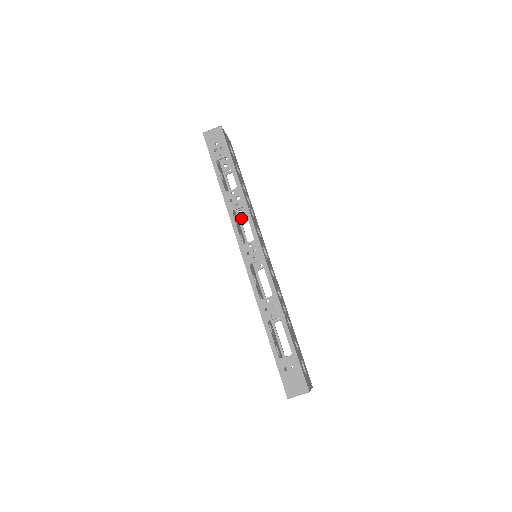
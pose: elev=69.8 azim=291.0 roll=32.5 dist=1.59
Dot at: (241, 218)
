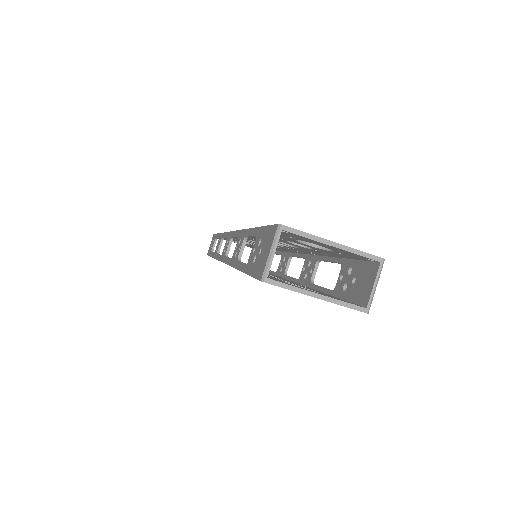
Dot at: occluded
